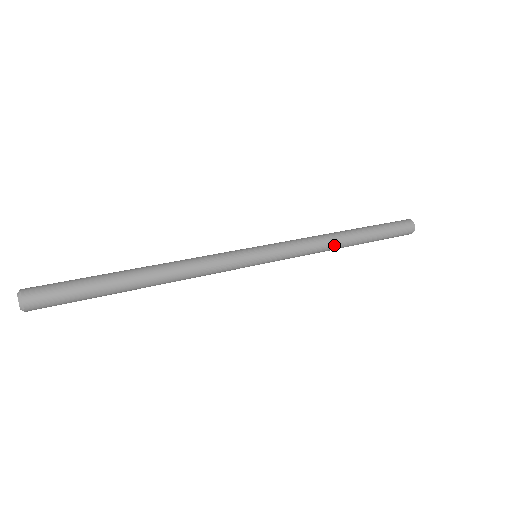
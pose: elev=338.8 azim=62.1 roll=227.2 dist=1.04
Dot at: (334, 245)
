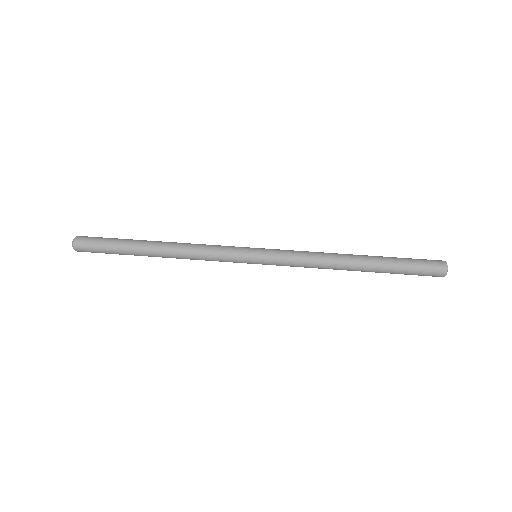
Dot at: (335, 269)
